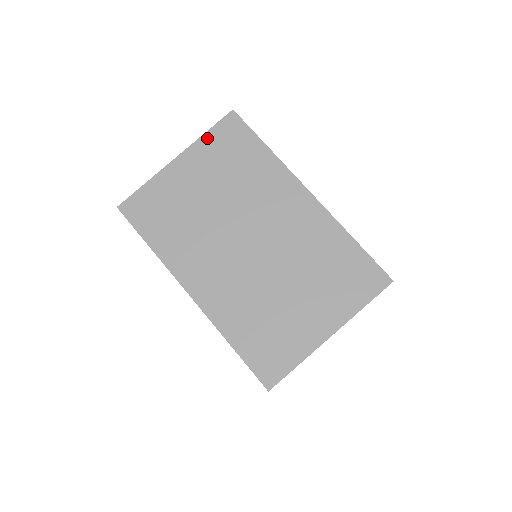
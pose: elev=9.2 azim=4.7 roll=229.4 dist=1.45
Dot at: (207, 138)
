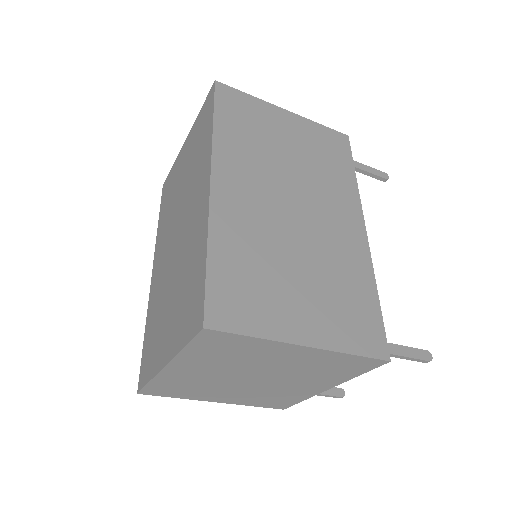
Dot at: (198, 117)
